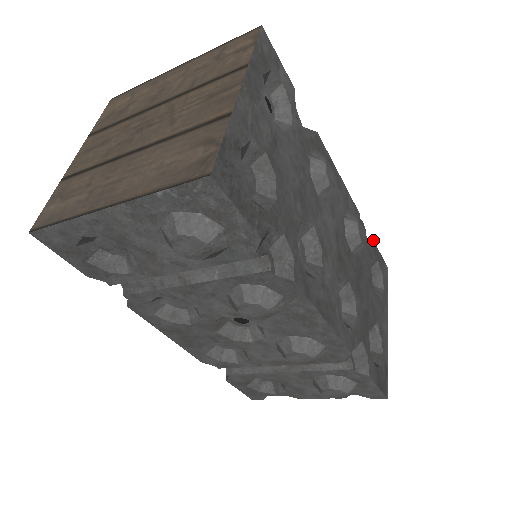
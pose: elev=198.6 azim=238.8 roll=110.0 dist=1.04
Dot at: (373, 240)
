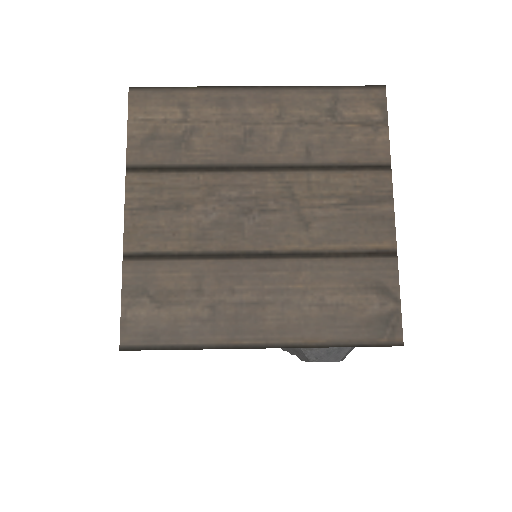
Dot at: occluded
